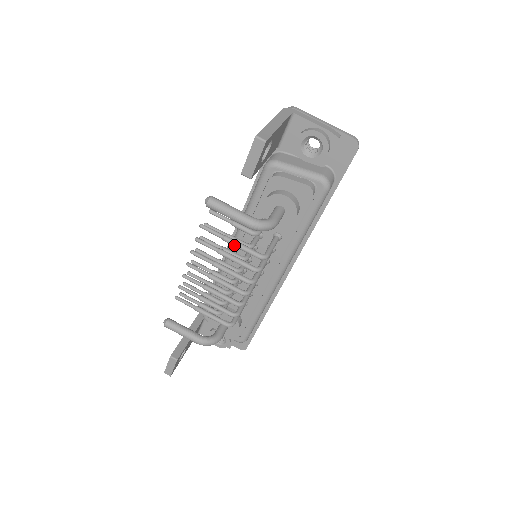
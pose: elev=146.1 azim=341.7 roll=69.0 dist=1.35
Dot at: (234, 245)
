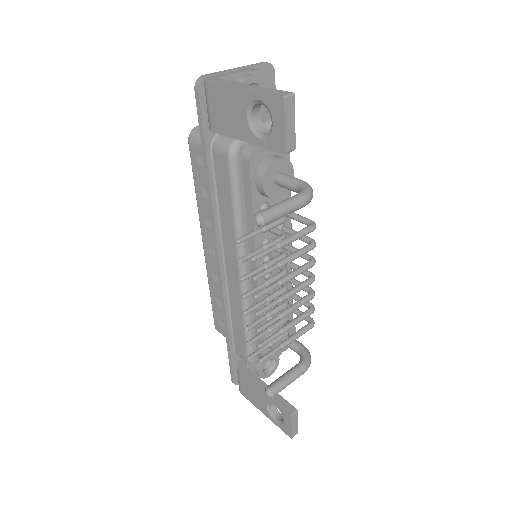
Dot at: (291, 242)
